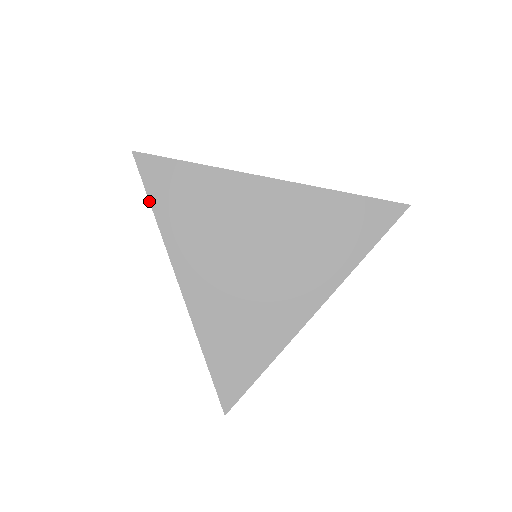
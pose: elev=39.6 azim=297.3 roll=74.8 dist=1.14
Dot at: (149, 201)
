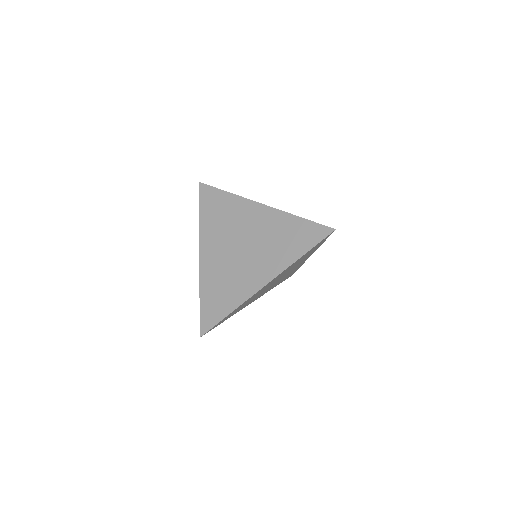
Dot at: (199, 208)
